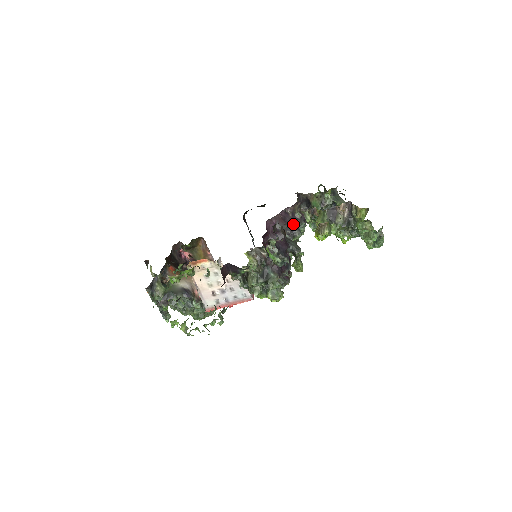
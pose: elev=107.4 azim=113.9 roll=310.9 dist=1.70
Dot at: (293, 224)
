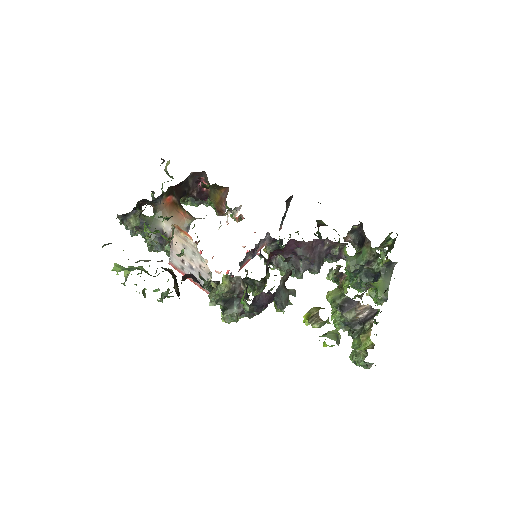
Dot at: (318, 259)
